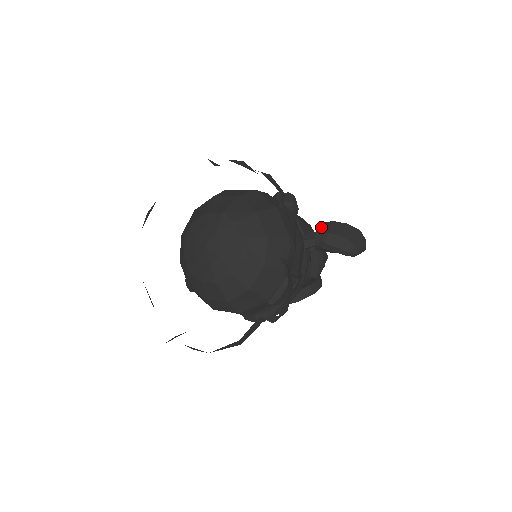
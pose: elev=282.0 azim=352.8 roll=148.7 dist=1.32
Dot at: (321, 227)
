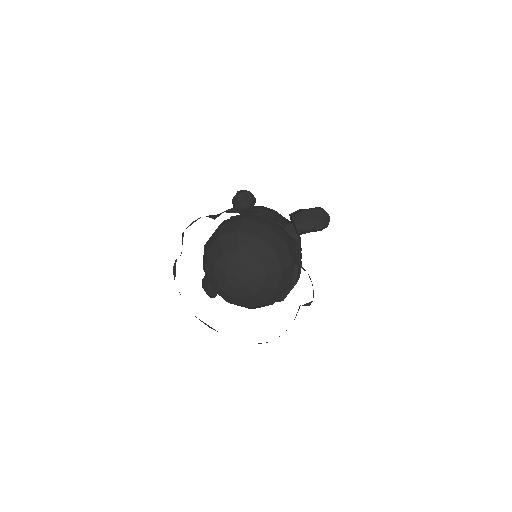
Dot at: (296, 219)
